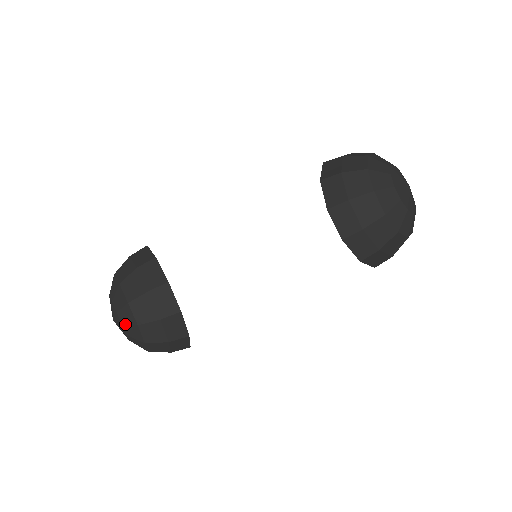
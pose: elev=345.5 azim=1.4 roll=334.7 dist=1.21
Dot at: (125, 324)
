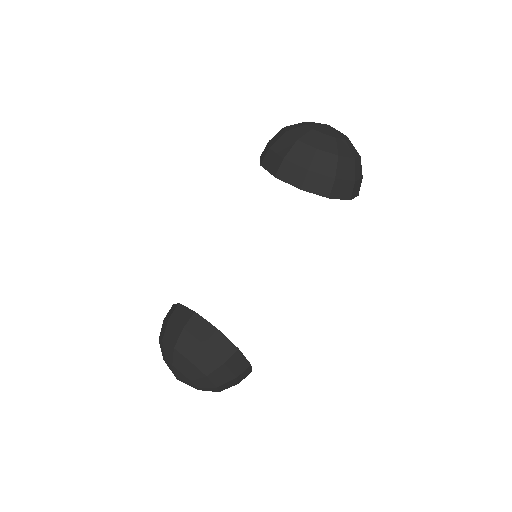
Dot at: (183, 370)
